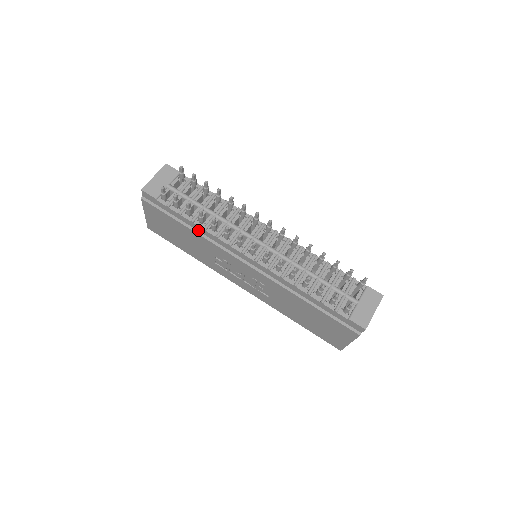
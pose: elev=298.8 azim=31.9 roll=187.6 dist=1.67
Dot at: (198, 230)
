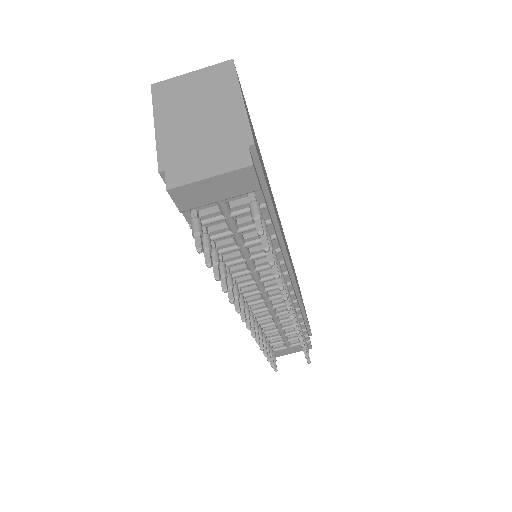
Dot at: occluded
